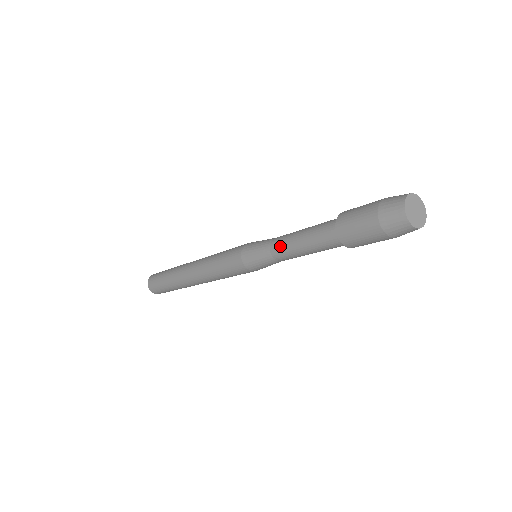
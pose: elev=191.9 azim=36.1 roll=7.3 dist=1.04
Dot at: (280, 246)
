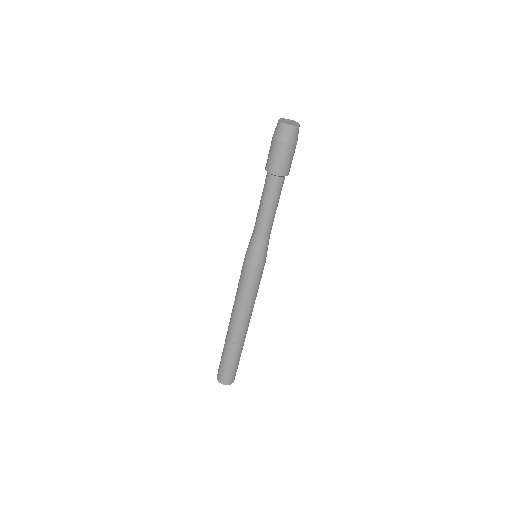
Dot at: (256, 220)
